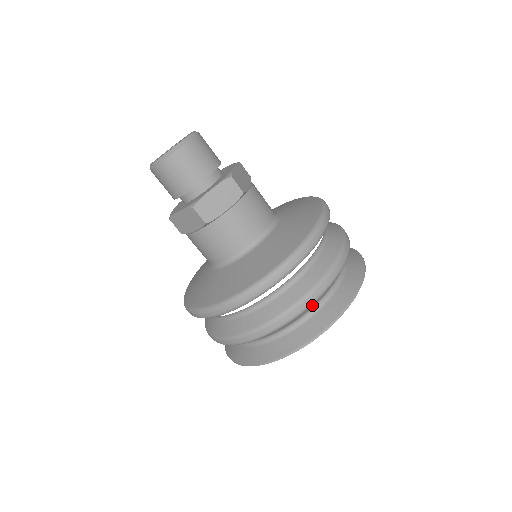
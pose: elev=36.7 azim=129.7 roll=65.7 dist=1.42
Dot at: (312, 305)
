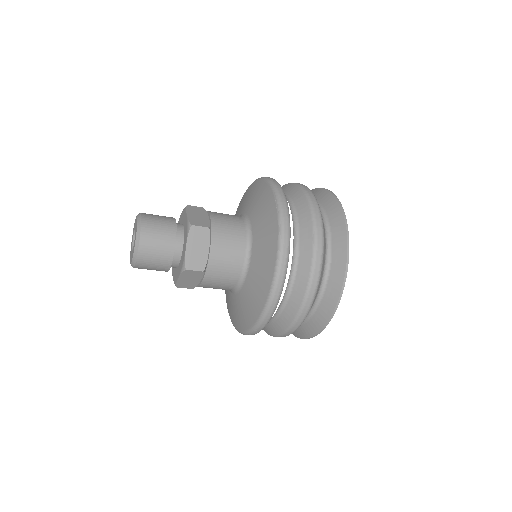
Dot at: occluded
